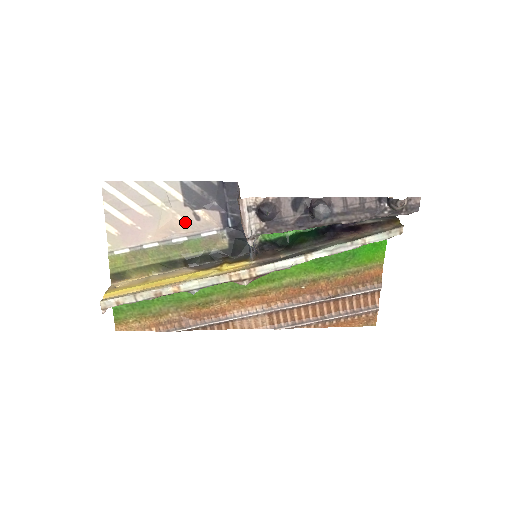
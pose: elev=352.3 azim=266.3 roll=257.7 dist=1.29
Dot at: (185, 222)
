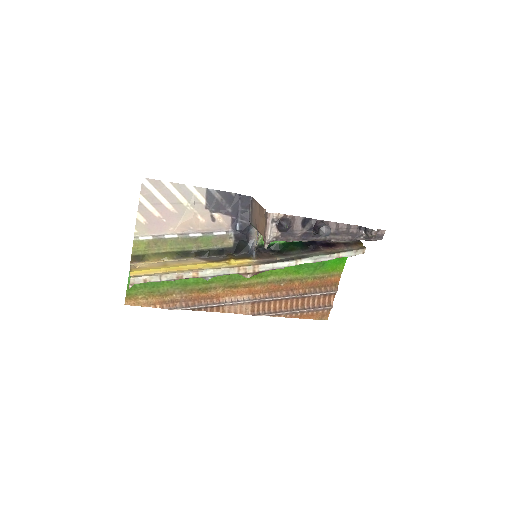
Dot at: (203, 221)
